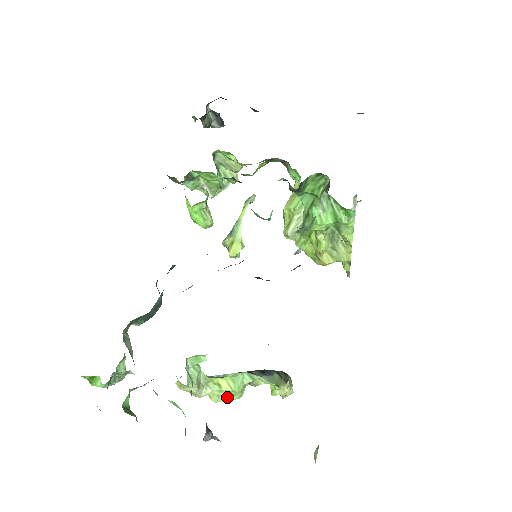
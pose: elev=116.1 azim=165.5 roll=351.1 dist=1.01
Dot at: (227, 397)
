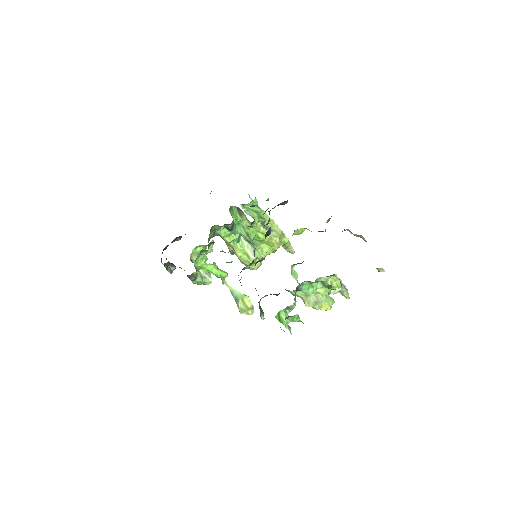
Dot at: (329, 301)
